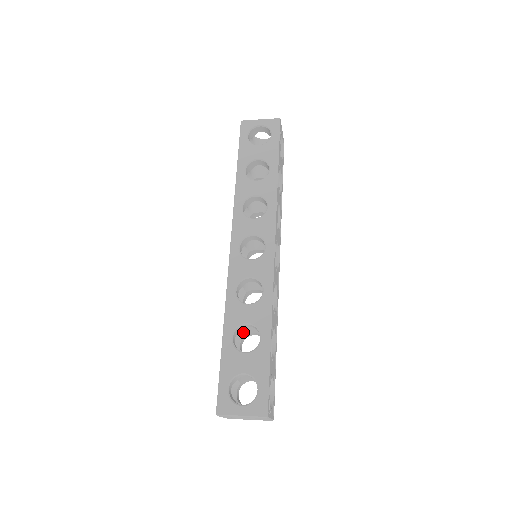
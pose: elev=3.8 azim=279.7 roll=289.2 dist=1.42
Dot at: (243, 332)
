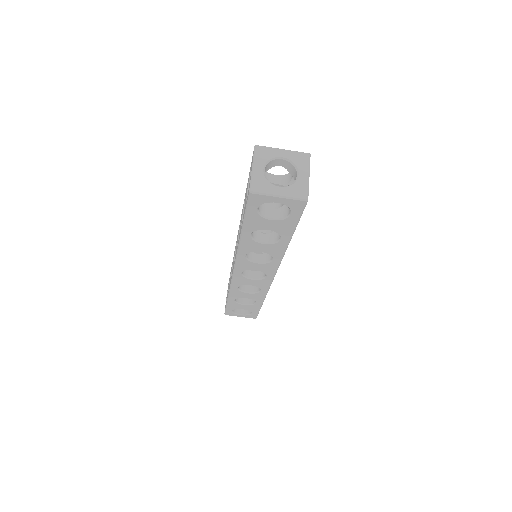
Dot at: occluded
